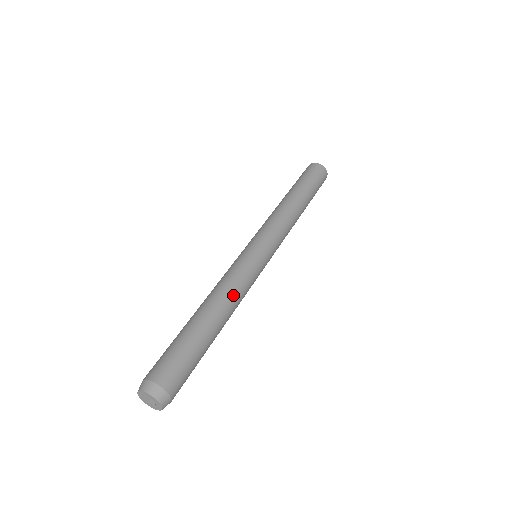
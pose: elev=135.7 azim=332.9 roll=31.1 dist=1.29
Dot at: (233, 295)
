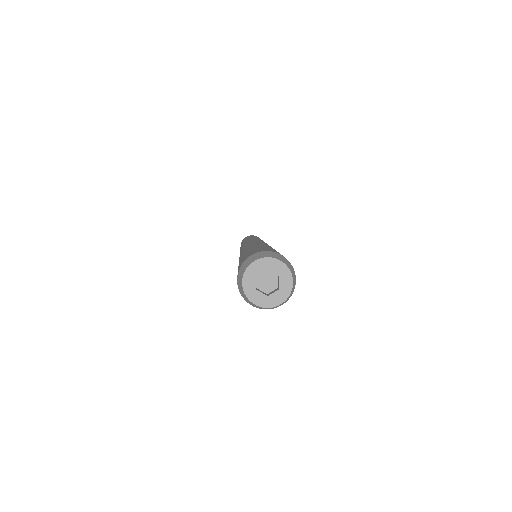
Dot at: occluded
